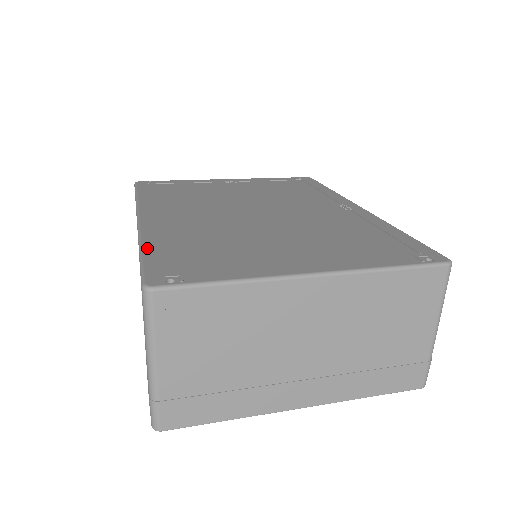
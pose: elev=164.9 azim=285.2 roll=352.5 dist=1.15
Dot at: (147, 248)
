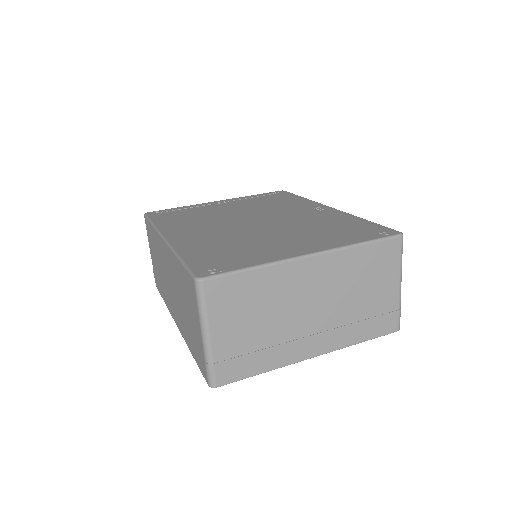
Dot at: (184, 256)
